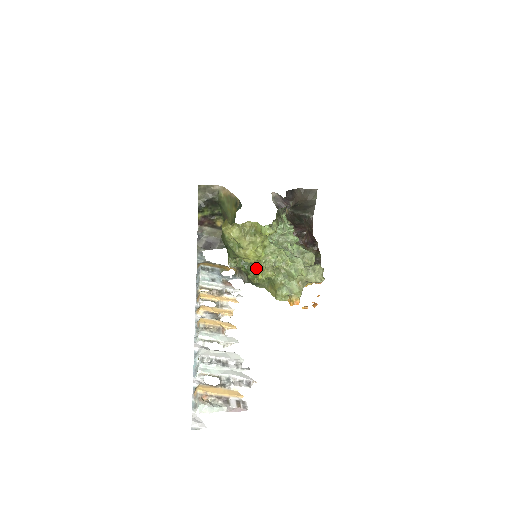
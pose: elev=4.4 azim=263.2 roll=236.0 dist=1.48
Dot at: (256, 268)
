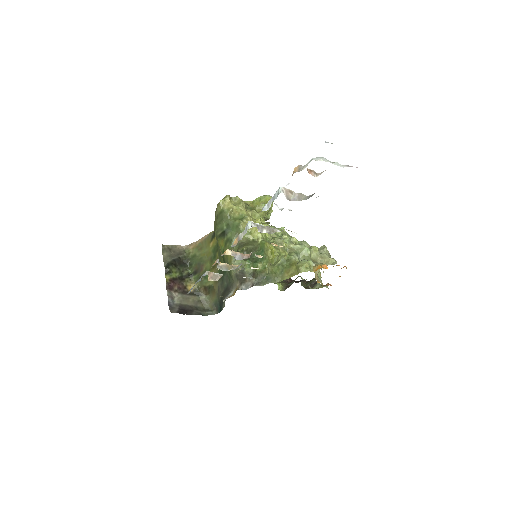
Dot at: (266, 242)
